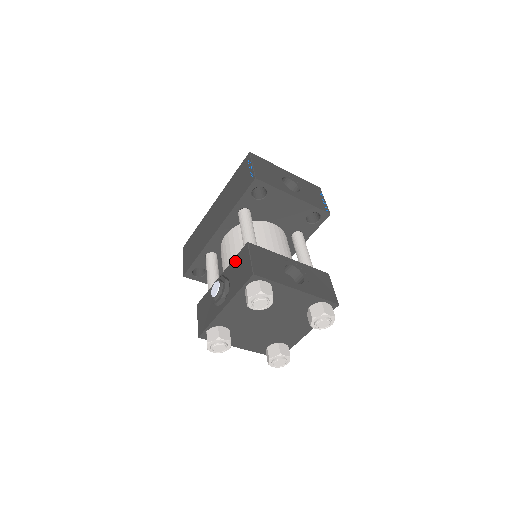
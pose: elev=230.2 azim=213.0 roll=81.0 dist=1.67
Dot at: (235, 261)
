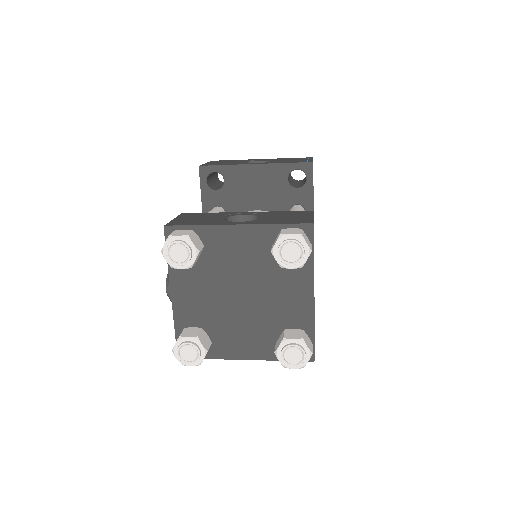
Dot at: occluded
